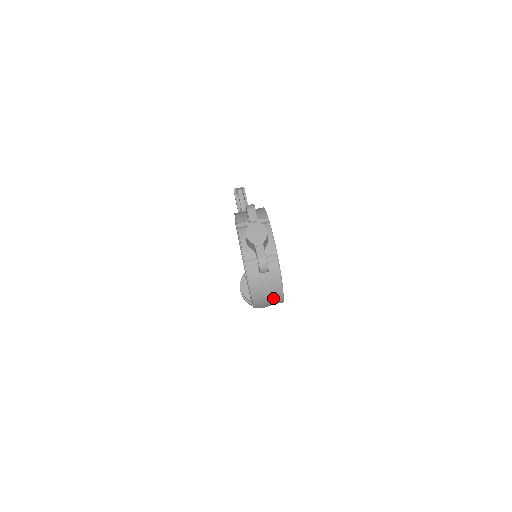
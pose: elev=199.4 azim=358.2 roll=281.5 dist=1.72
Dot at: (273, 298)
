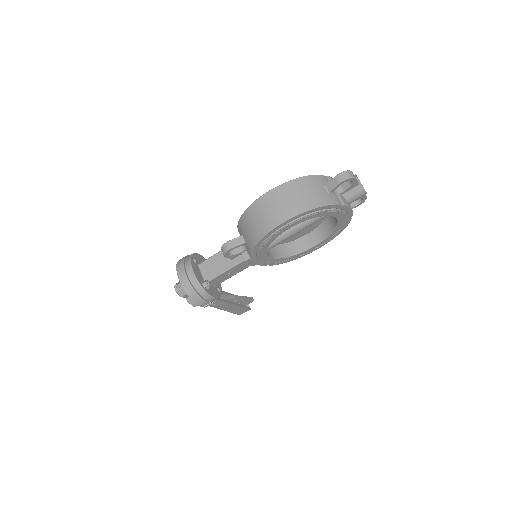
Dot at: (291, 205)
